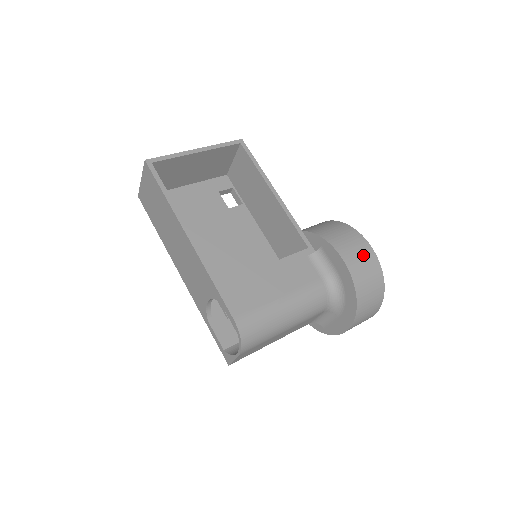
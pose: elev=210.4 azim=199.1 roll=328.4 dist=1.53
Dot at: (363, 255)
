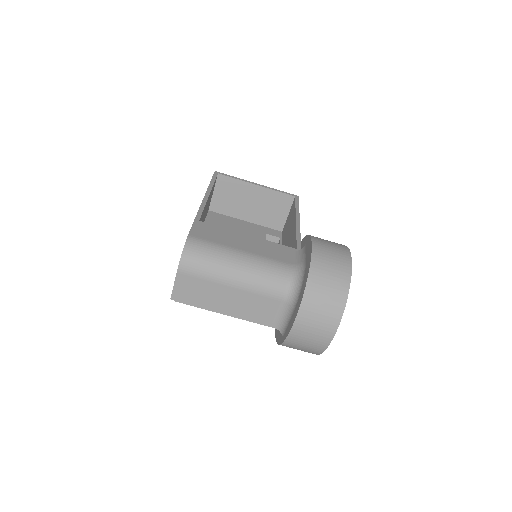
Dot at: (336, 252)
